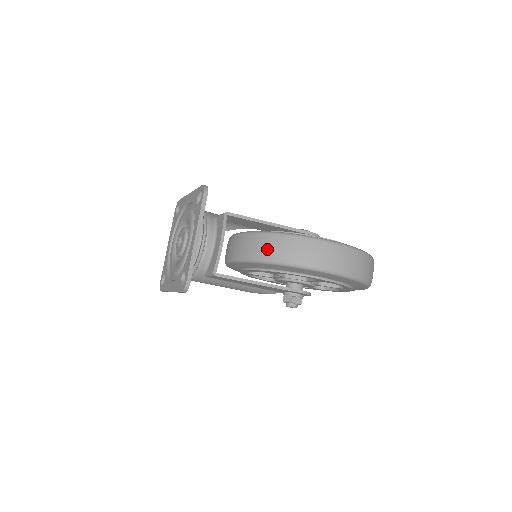
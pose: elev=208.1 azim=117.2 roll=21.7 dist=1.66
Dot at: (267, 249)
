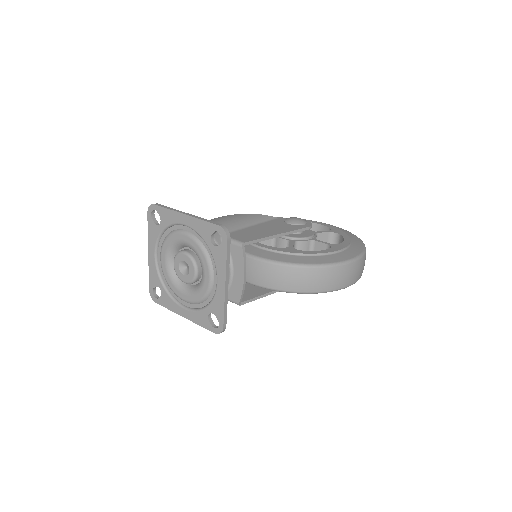
Dot at: (297, 282)
